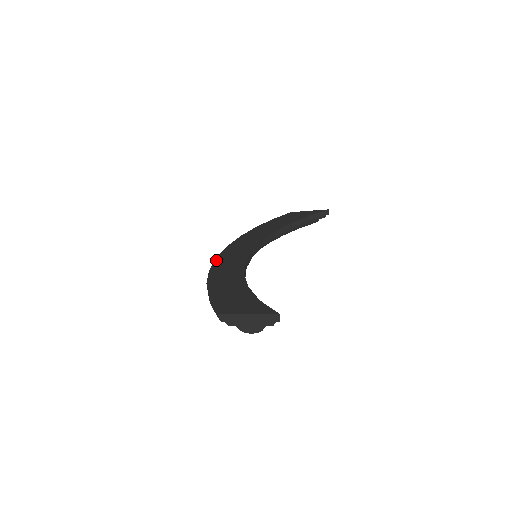
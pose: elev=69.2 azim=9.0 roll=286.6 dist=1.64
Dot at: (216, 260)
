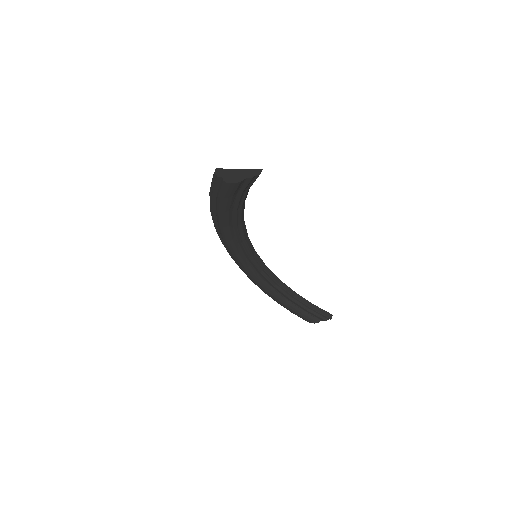
Dot at: occluded
